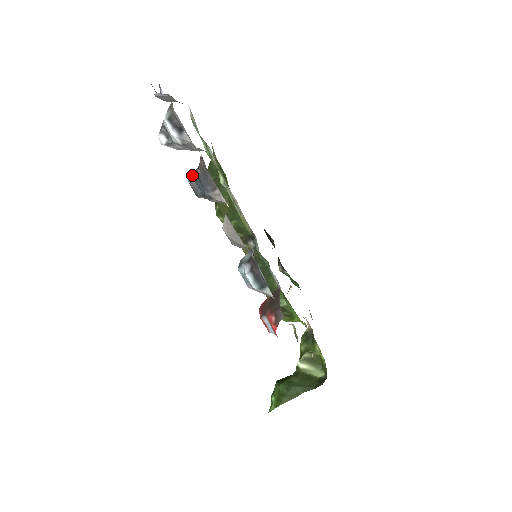
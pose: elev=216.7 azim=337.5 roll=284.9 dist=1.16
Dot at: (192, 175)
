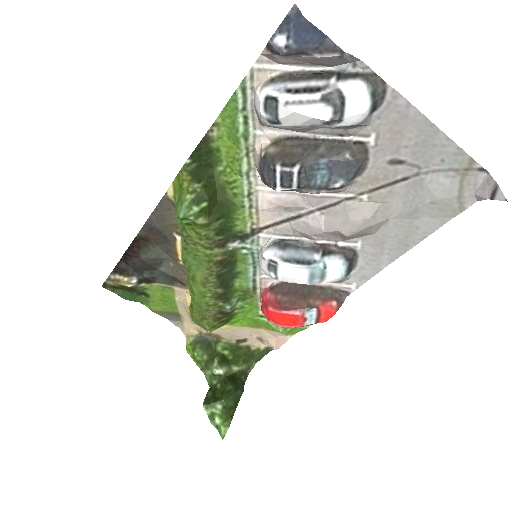
Dot at: (303, 161)
